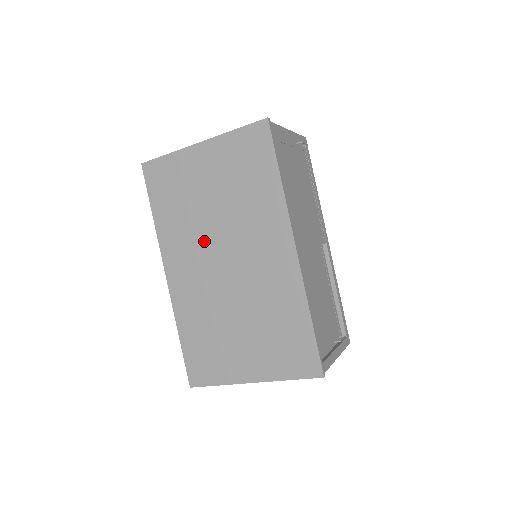
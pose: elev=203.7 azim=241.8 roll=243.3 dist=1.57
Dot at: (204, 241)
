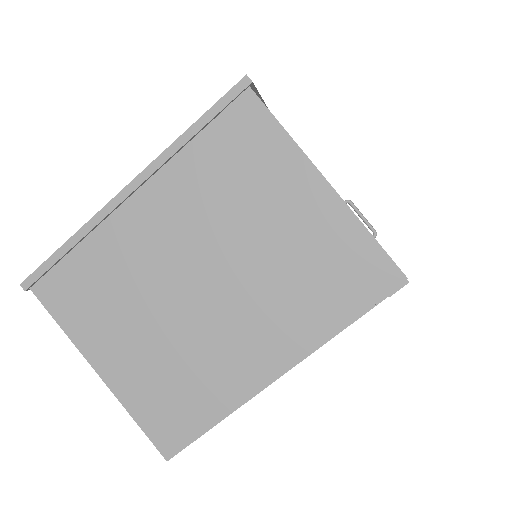
Dot at: occluded
